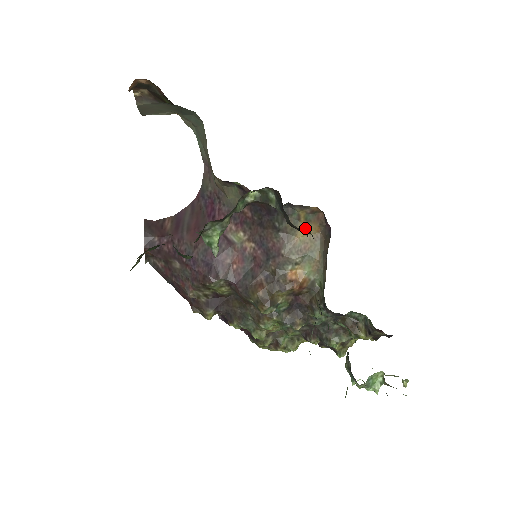
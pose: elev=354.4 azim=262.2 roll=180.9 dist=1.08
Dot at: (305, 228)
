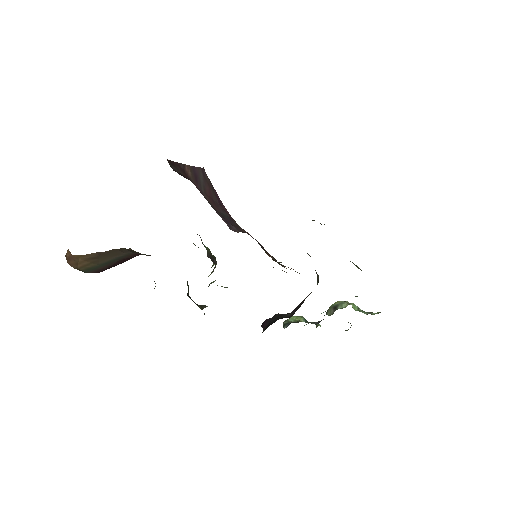
Dot at: occluded
